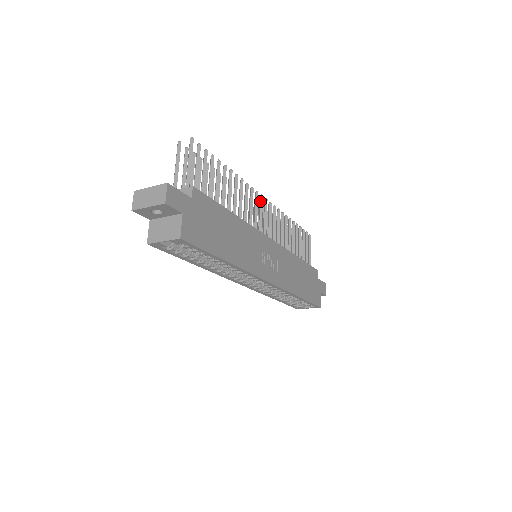
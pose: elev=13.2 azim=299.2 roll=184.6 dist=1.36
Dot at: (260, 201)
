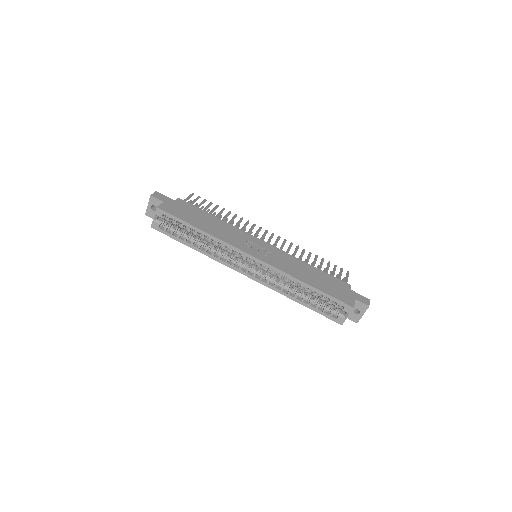
Dot at: (264, 232)
